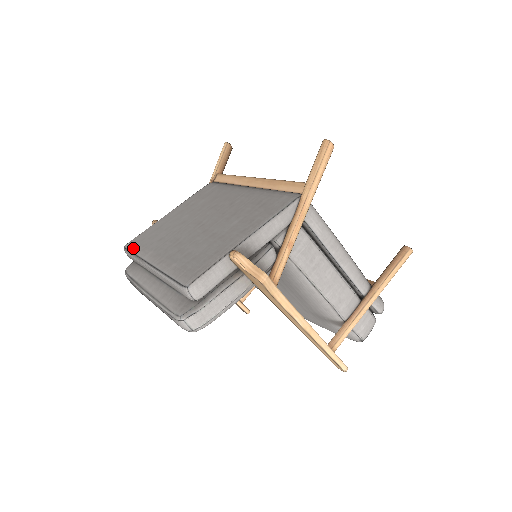
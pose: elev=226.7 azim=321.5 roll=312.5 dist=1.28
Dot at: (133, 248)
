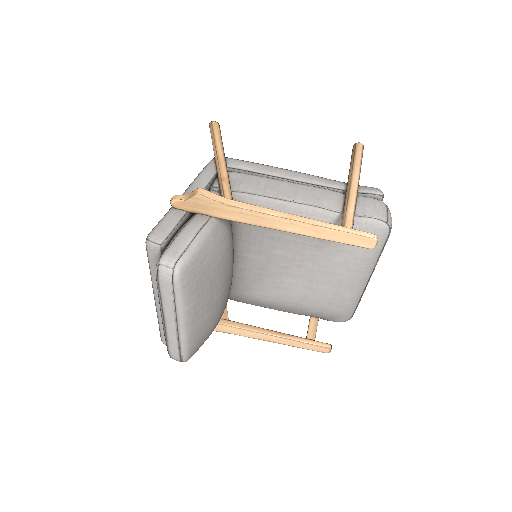
Dot at: occluded
